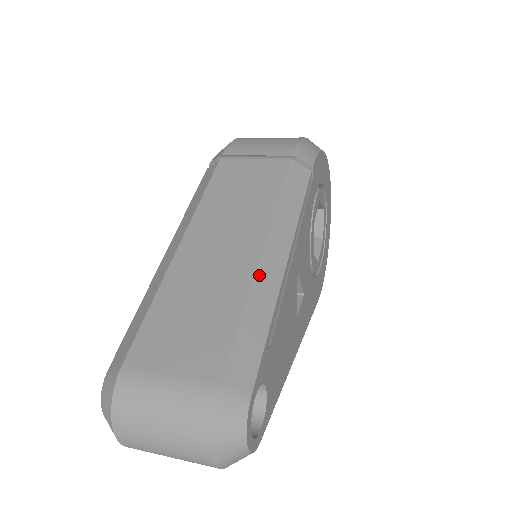
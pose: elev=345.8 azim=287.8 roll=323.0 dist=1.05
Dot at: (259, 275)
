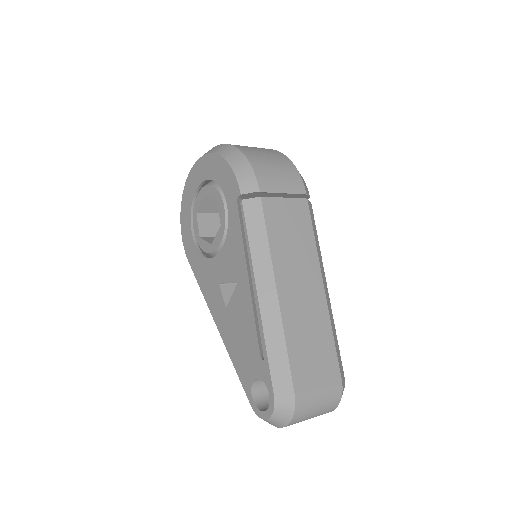
Dot at: (328, 306)
